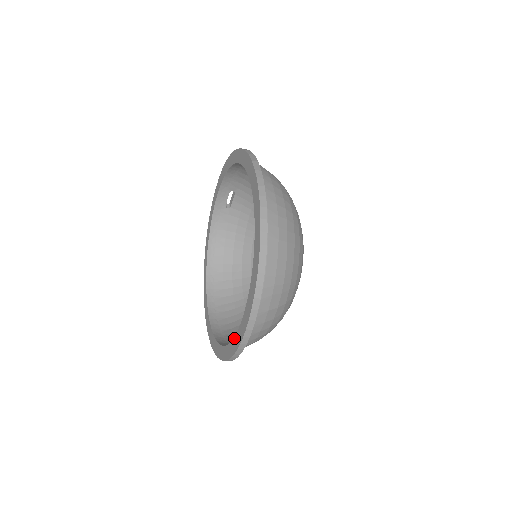
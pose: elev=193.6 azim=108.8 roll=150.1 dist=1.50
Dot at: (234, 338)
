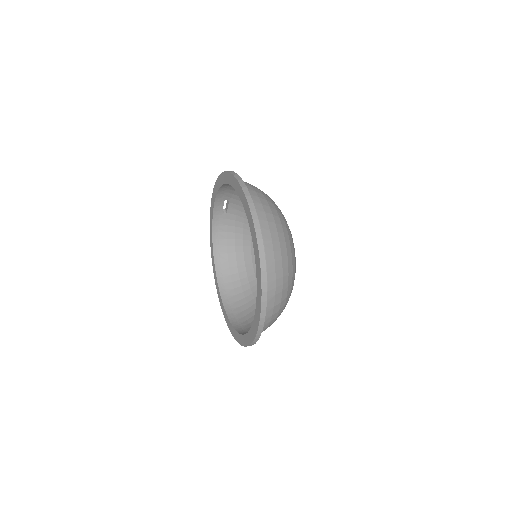
Dot at: (250, 330)
